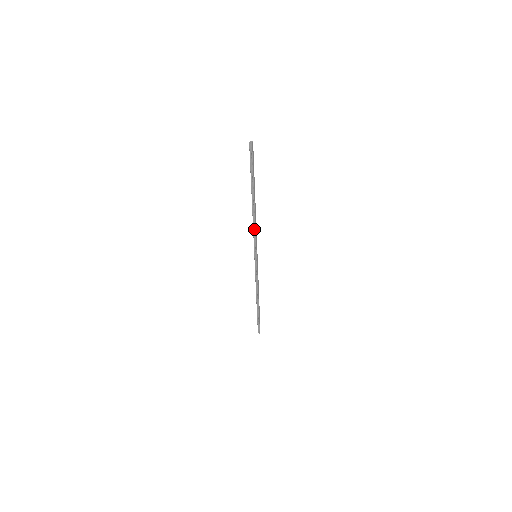
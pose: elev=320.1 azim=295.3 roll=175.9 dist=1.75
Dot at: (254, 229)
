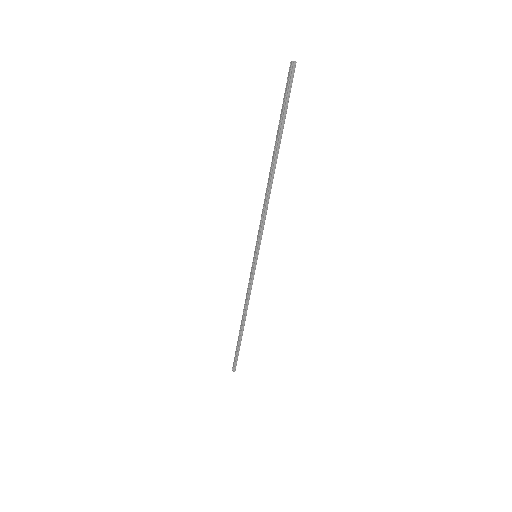
Dot at: (264, 213)
